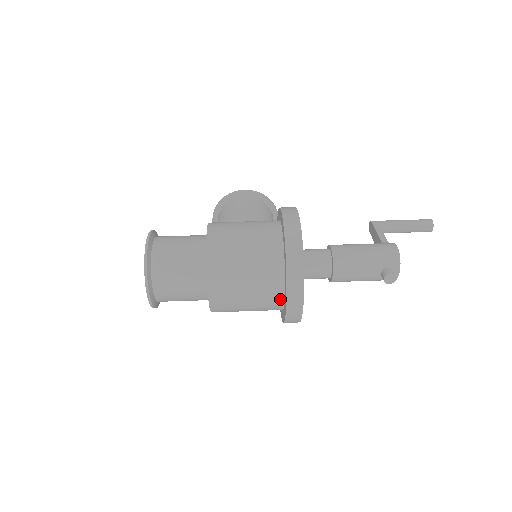
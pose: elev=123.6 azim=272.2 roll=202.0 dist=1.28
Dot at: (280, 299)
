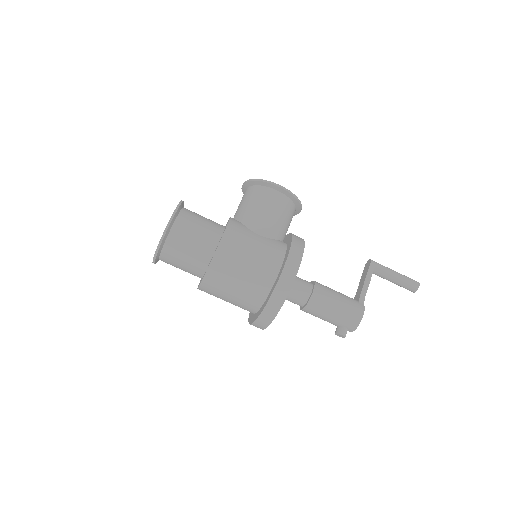
Dot at: (251, 312)
